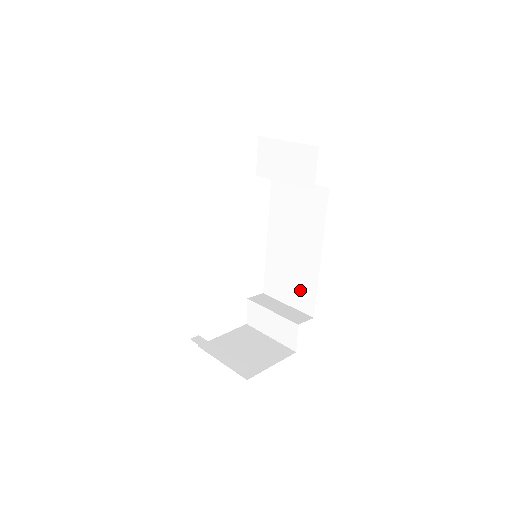
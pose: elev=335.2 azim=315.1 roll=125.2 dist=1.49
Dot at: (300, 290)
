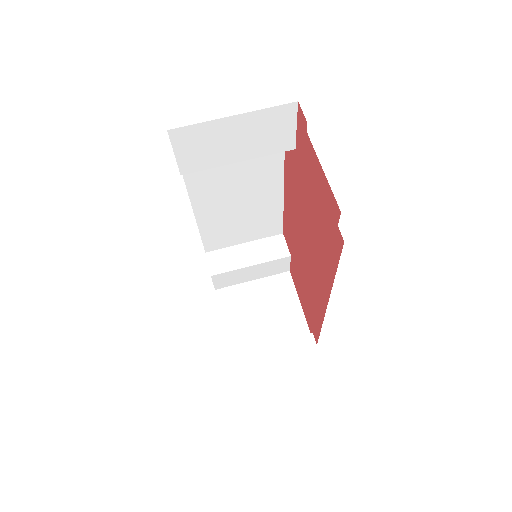
Dot at: (260, 225)
